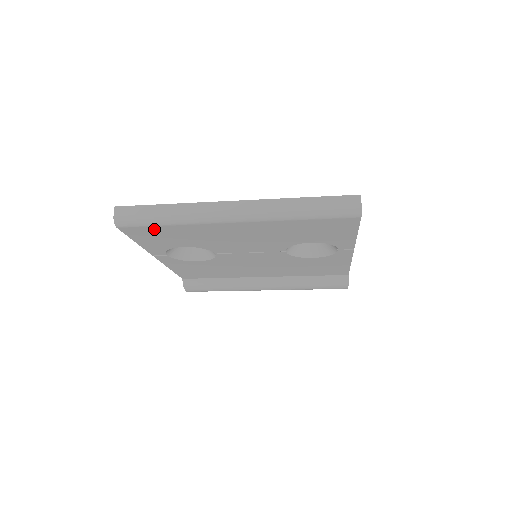
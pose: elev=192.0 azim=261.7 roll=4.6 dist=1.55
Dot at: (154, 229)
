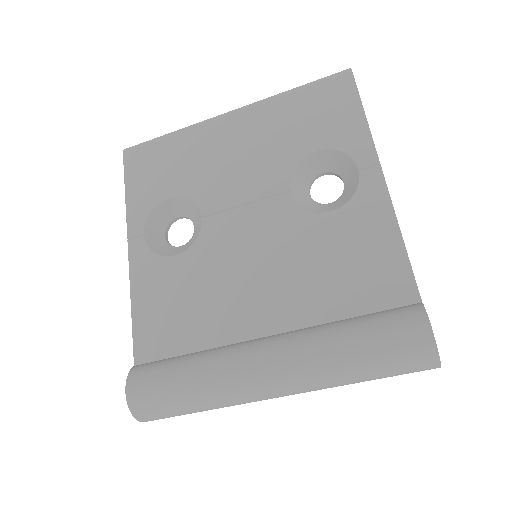
Dot at: (154, 150)
